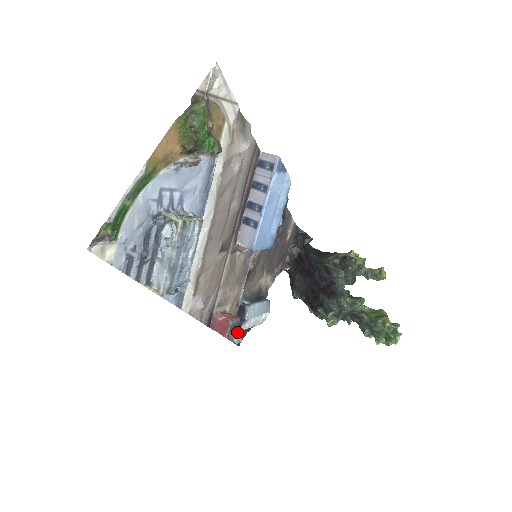
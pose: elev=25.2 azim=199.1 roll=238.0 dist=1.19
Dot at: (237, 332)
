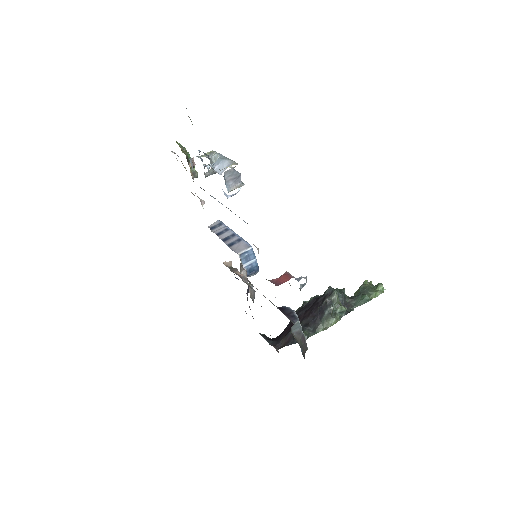
Dot at: occluded
